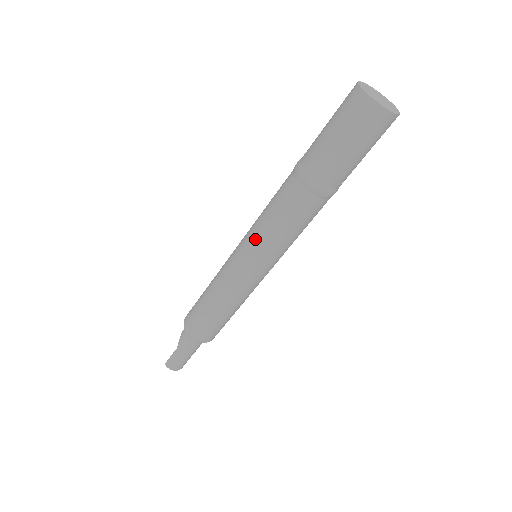
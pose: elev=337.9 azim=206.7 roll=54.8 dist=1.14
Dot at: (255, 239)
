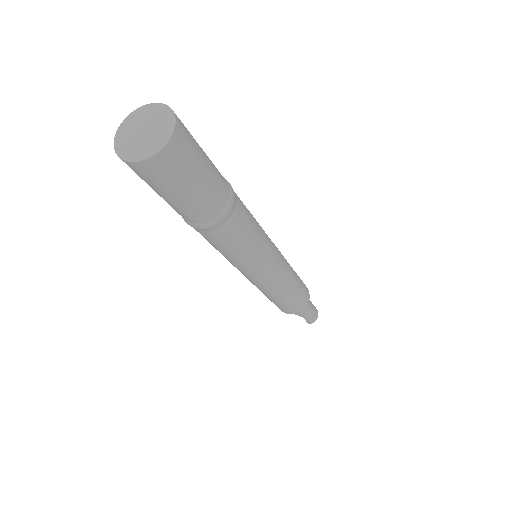
Dot at: (247, 266)
